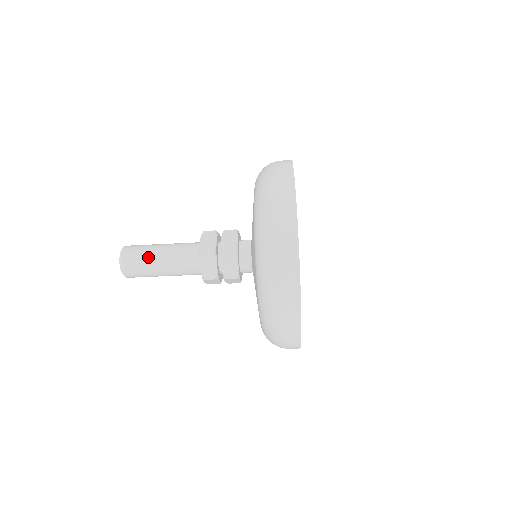
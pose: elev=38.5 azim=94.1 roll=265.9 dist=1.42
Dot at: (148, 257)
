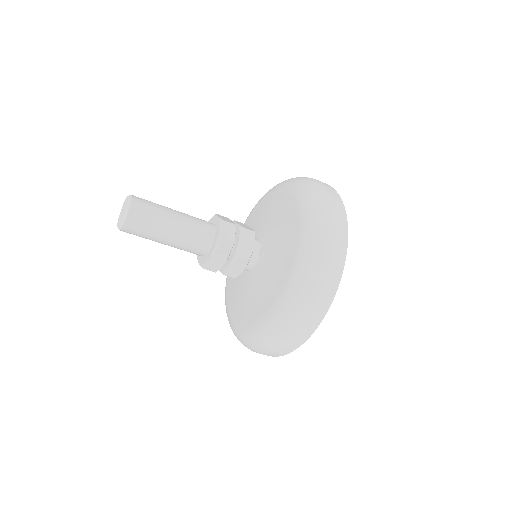
Dot at: (158, 227)
